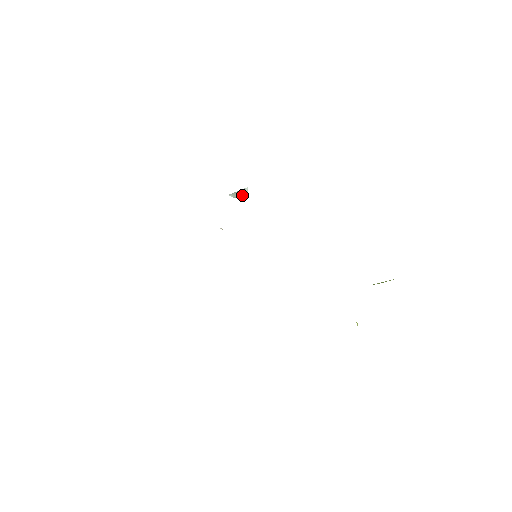
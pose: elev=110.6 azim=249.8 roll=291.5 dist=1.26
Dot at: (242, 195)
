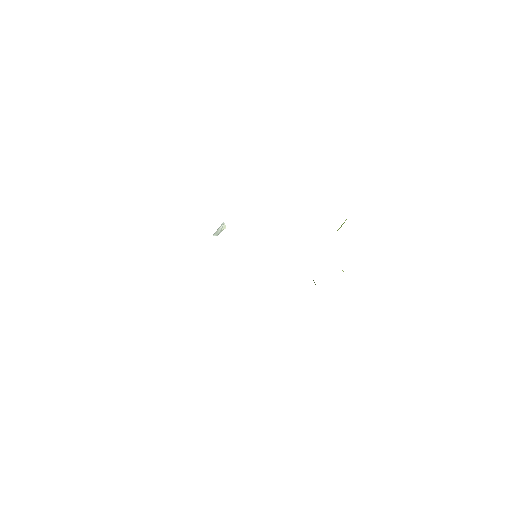
Dot at: (222, 229)
